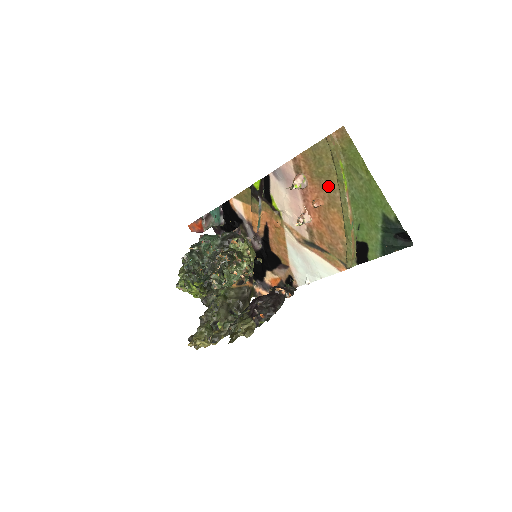
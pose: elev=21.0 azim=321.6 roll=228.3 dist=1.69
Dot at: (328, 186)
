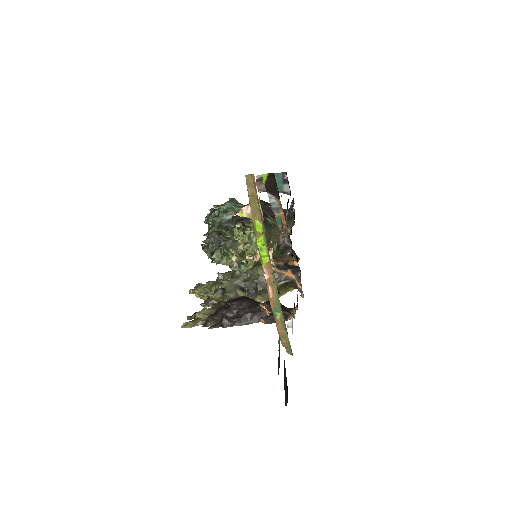
Dot at: occluded
